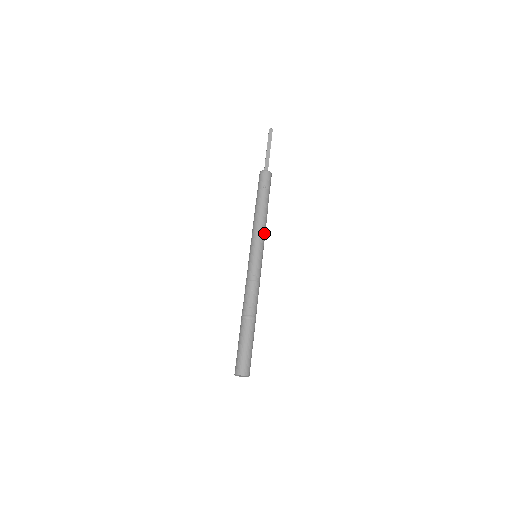
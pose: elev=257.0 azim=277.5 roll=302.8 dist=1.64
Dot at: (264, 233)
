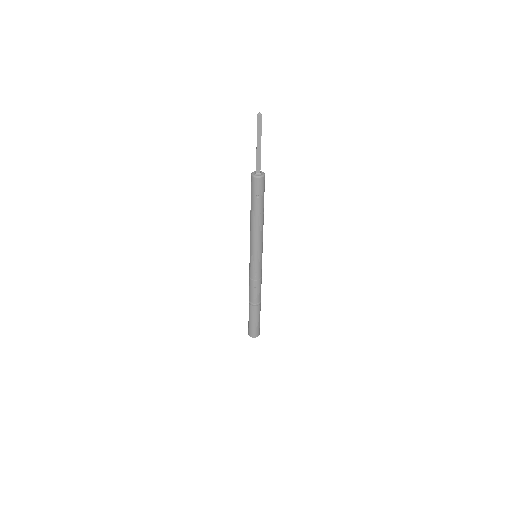
Dot at: (262, 239)
